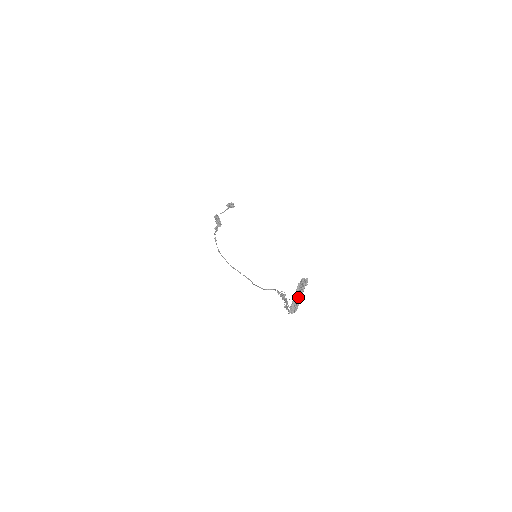
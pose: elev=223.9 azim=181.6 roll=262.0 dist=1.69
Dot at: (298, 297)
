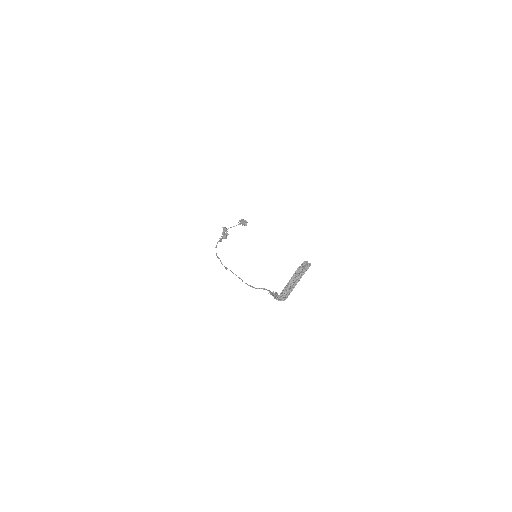
Dot at: (293, 282)
